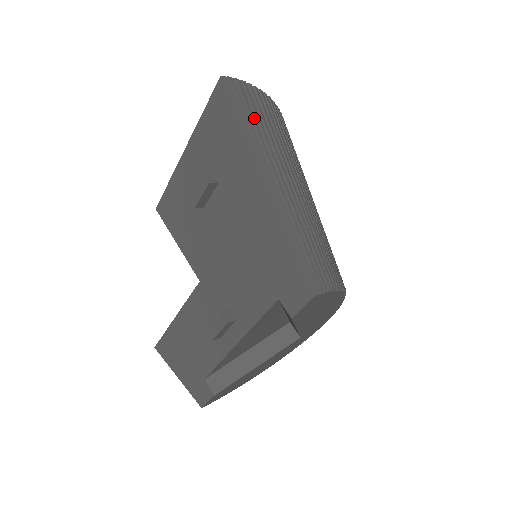
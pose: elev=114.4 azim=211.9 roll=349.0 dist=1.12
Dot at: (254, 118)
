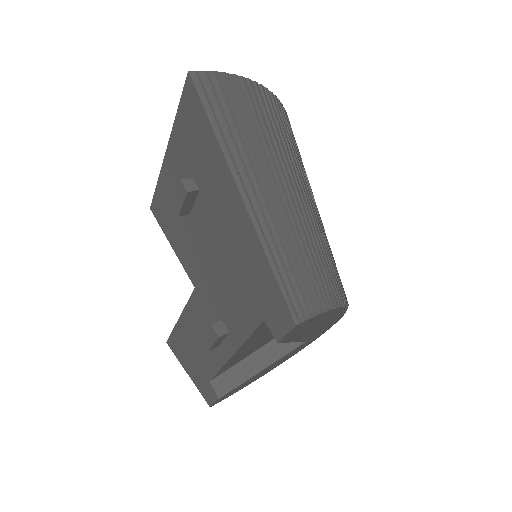
Dot at: (229, 118)
